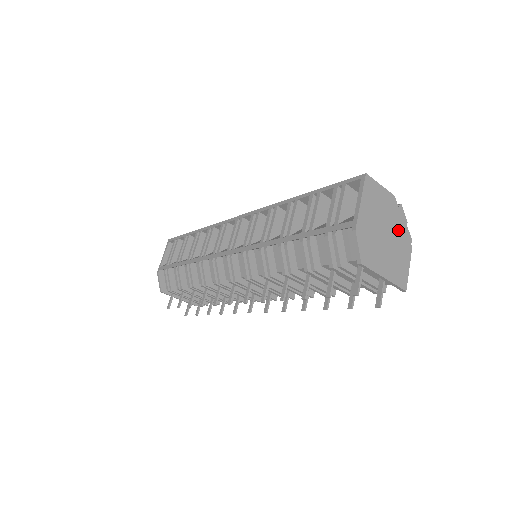
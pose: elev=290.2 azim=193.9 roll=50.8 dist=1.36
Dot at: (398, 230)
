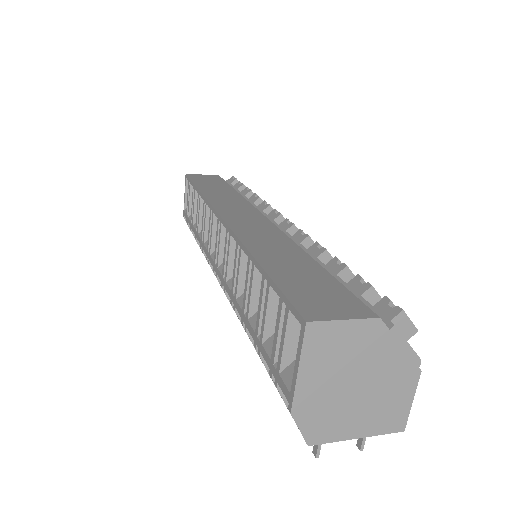
Dot at: (388, 364)
